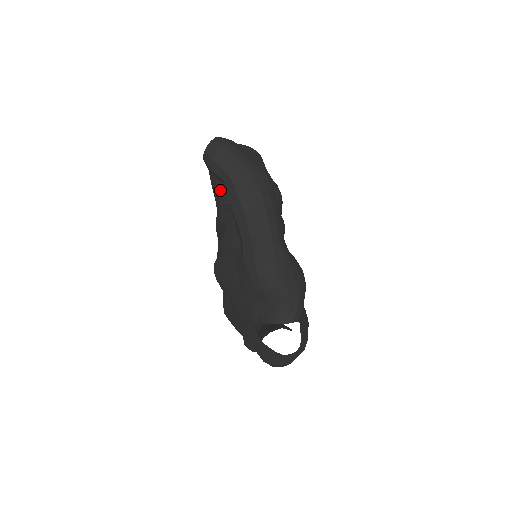
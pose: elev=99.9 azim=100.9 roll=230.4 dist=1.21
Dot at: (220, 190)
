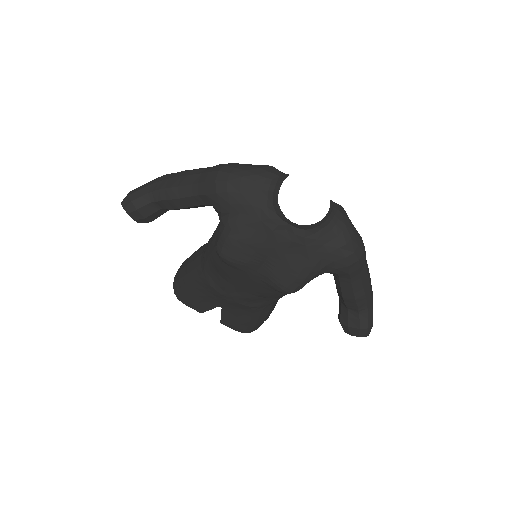
Dot at: (192, 276)
